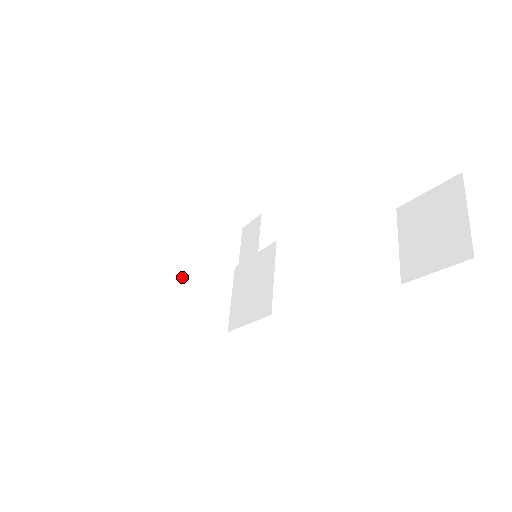
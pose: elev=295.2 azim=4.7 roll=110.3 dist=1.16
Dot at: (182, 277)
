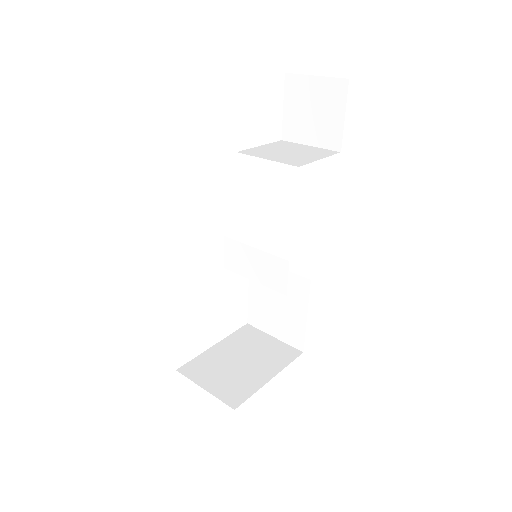
Dot at: (230, 361)
